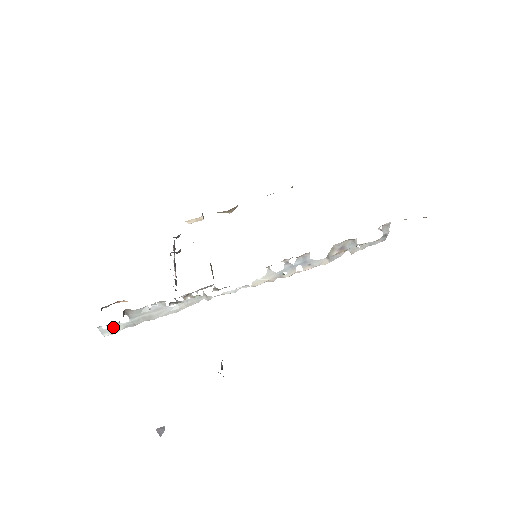
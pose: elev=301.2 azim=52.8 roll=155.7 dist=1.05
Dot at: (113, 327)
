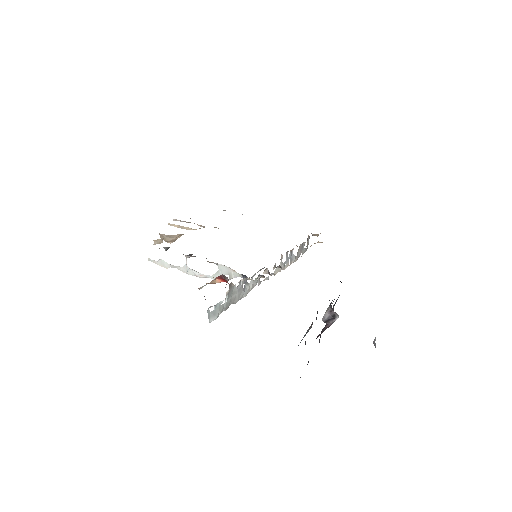
Dot at: (216, 309)
